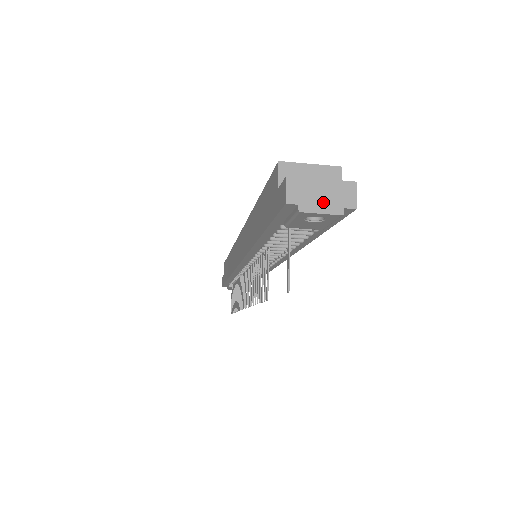
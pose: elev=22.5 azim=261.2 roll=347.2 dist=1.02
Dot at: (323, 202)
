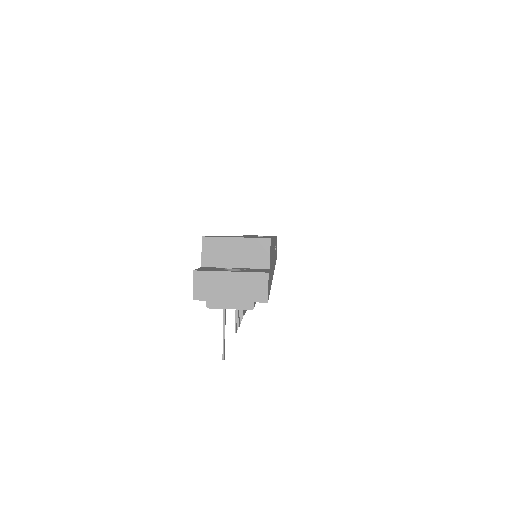
Dot at: (232, 297)
